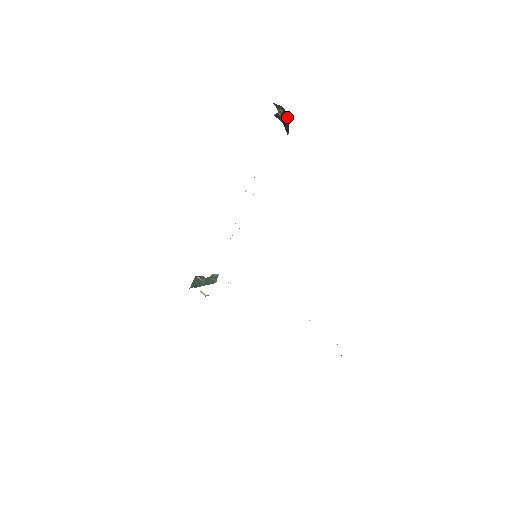
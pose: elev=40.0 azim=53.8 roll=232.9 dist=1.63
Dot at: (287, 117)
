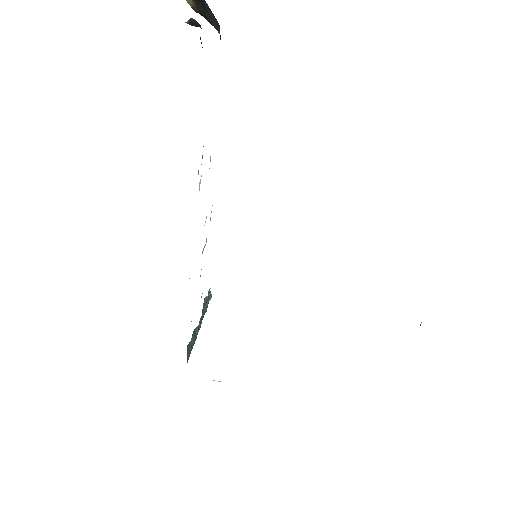
Dot at: (207, 6)
